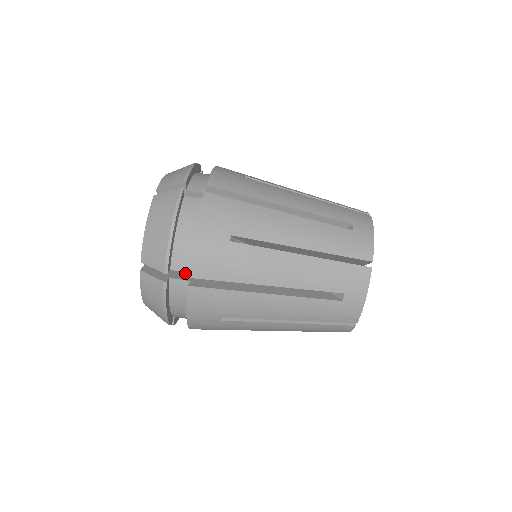
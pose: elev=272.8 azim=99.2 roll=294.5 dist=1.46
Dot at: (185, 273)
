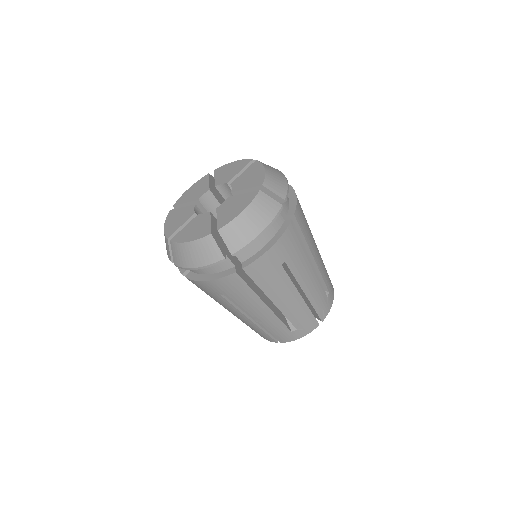
Dot at: occluded
